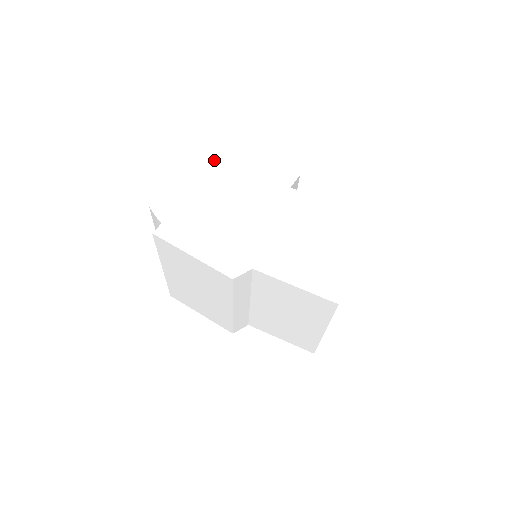
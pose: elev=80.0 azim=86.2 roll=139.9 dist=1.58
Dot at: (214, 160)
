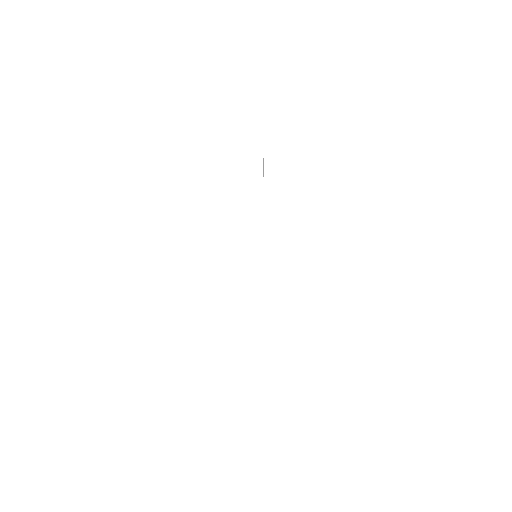
Dot at: occluded
